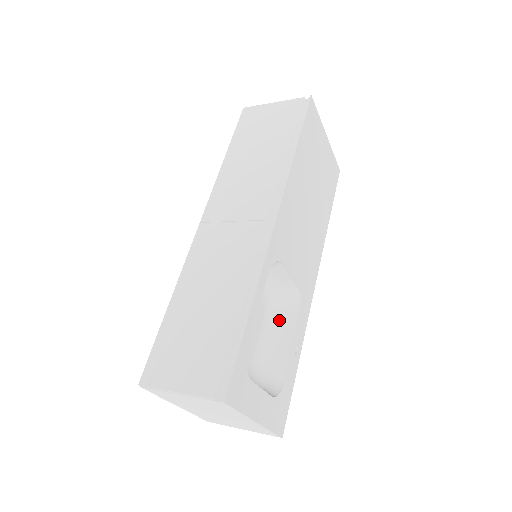
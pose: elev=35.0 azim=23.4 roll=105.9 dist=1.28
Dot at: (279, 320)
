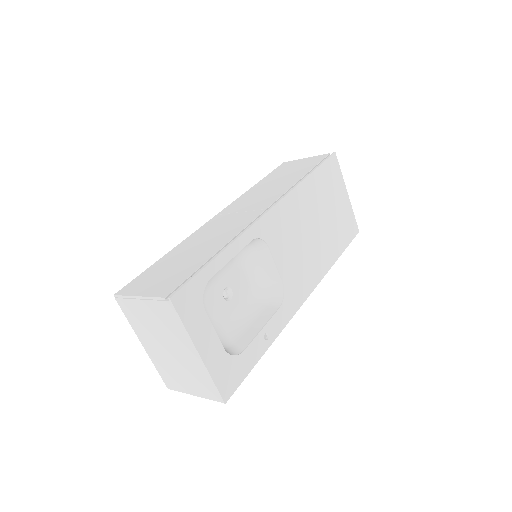
Dot at: (259, 308)
